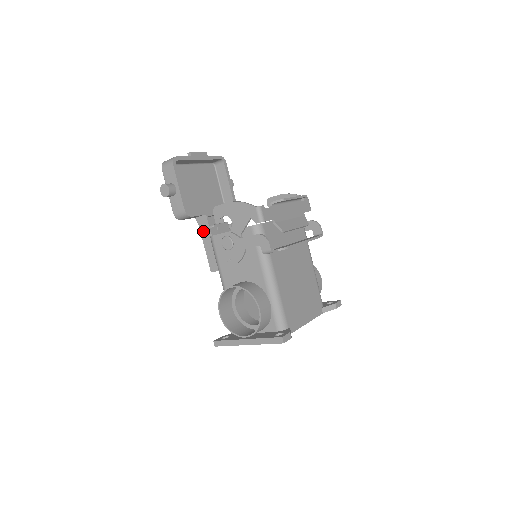
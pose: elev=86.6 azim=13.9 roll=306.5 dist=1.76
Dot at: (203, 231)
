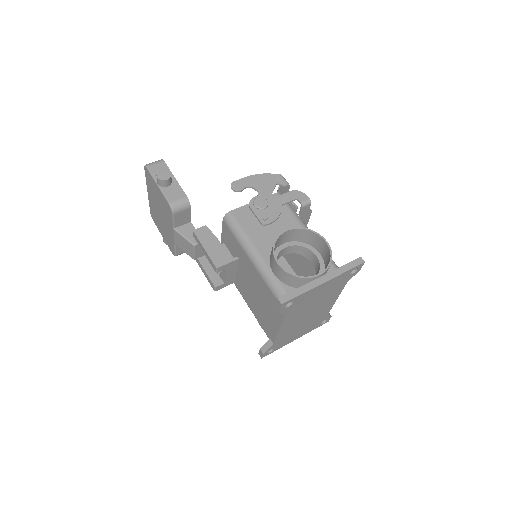
Dot at: (197, 230)
